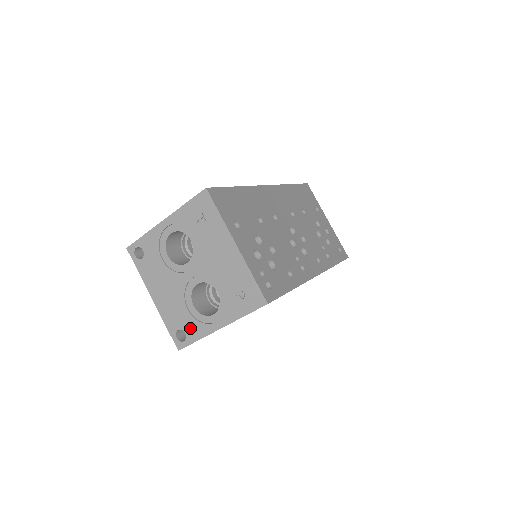
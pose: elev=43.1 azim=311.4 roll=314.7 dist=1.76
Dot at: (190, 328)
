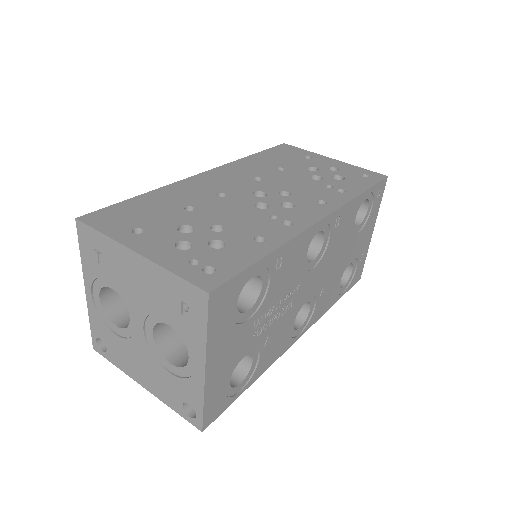
Dot at: (187, 394)
